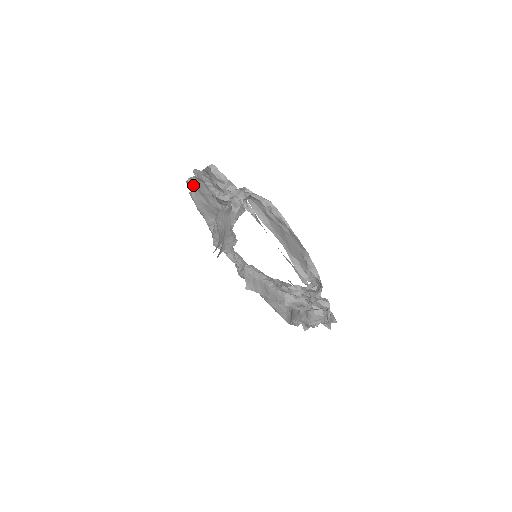
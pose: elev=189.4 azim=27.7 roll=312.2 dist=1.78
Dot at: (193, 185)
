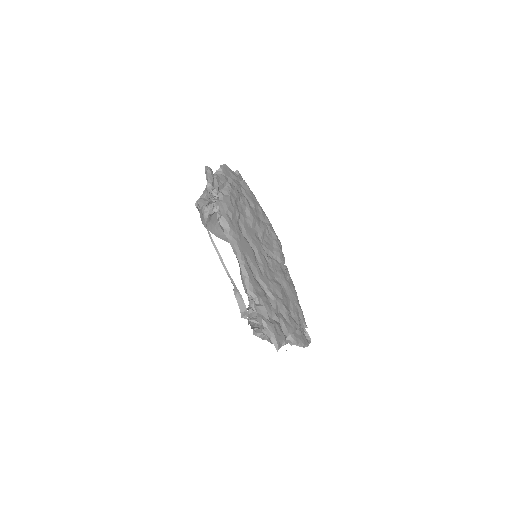
Dot at: occluded
